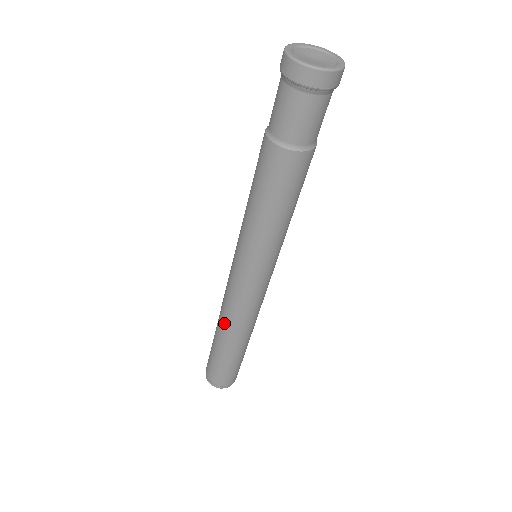
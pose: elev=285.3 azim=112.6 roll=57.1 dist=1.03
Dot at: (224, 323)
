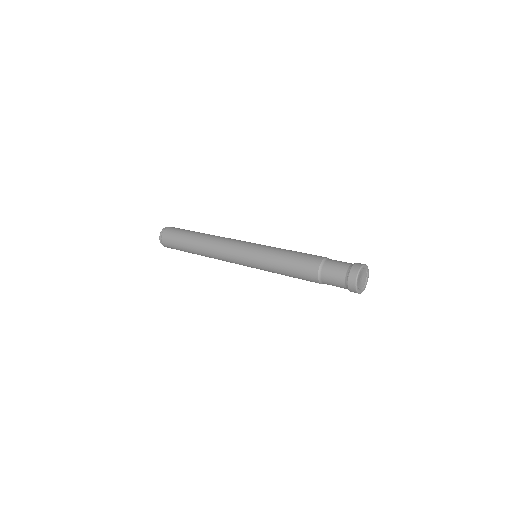
Dot at: (207, 248)
